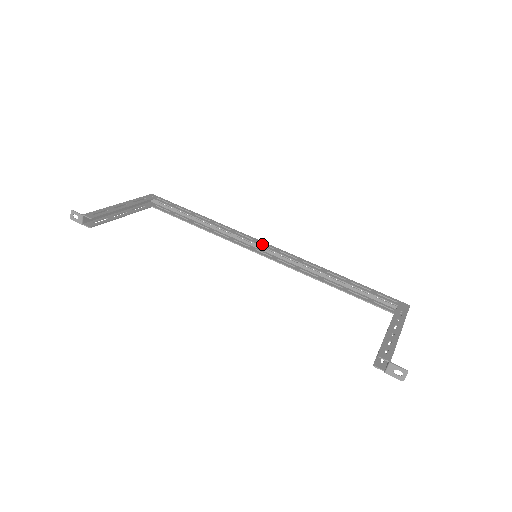
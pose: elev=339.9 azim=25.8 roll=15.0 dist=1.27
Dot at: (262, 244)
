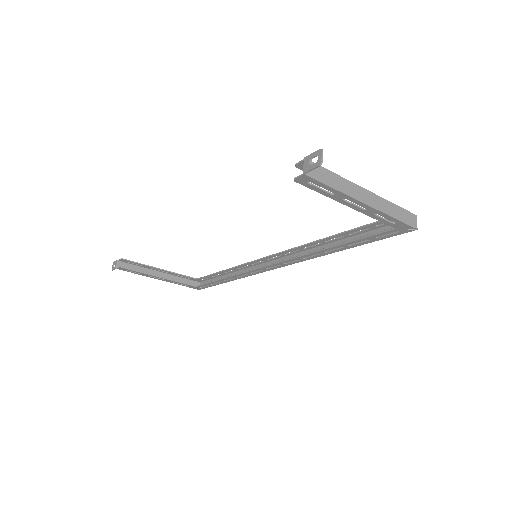
Dot at: (270, 257)
